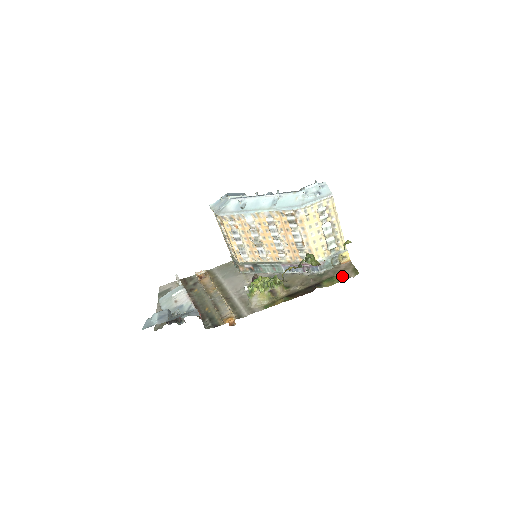
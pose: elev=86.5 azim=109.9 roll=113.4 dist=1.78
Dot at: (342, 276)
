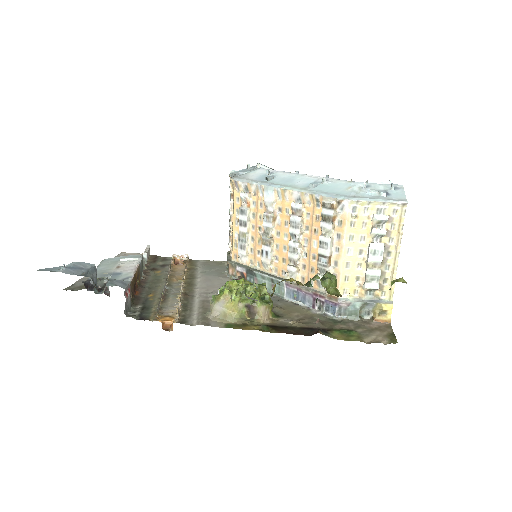
Dot at: (367, 335)
